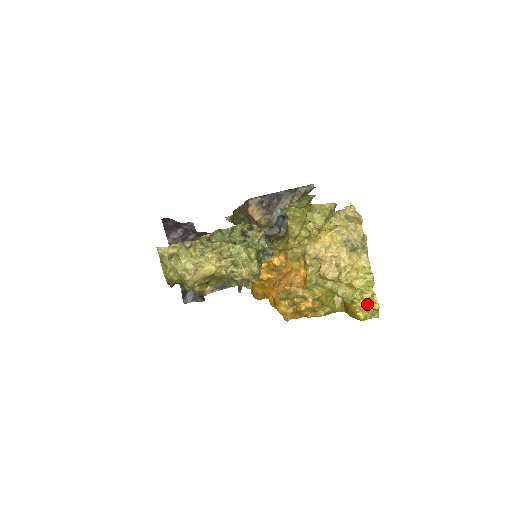
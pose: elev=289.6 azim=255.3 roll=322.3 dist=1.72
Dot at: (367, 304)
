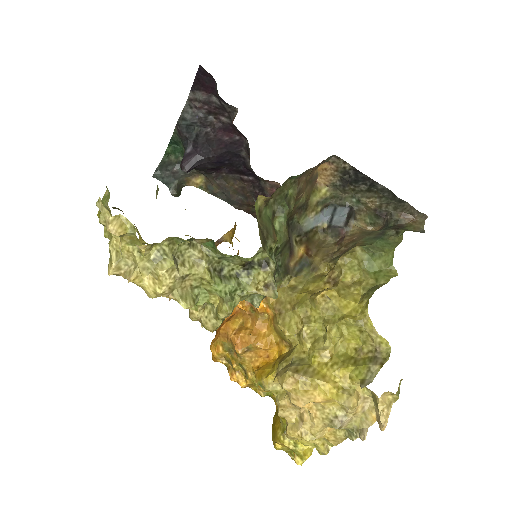
Dot at: (294, 450)
